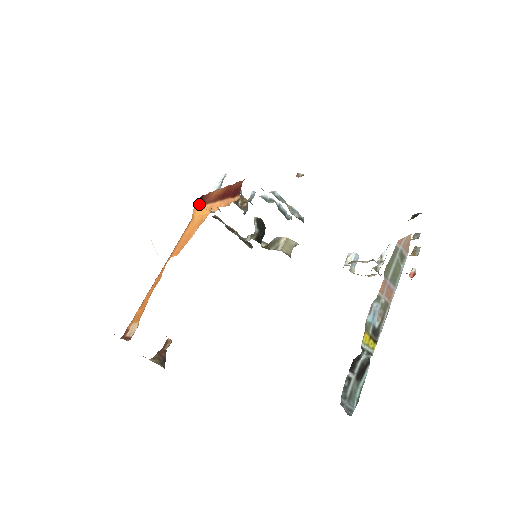
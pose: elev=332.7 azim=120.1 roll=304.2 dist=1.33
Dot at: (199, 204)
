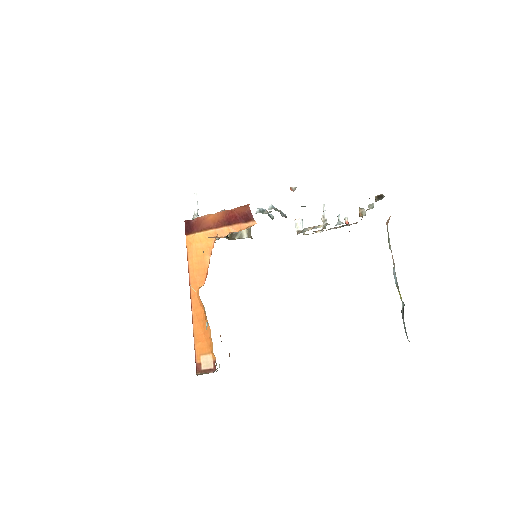
Dot at: (191, 231)
